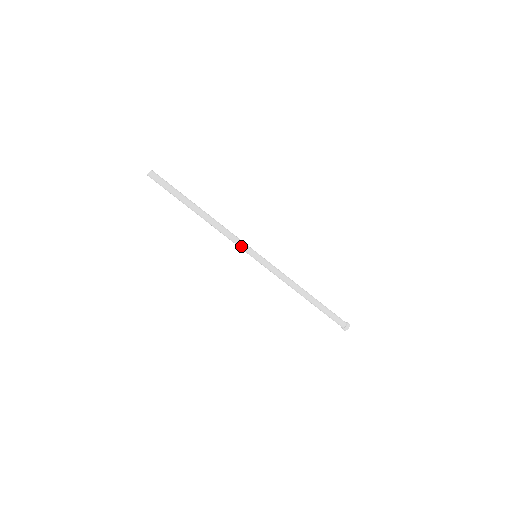
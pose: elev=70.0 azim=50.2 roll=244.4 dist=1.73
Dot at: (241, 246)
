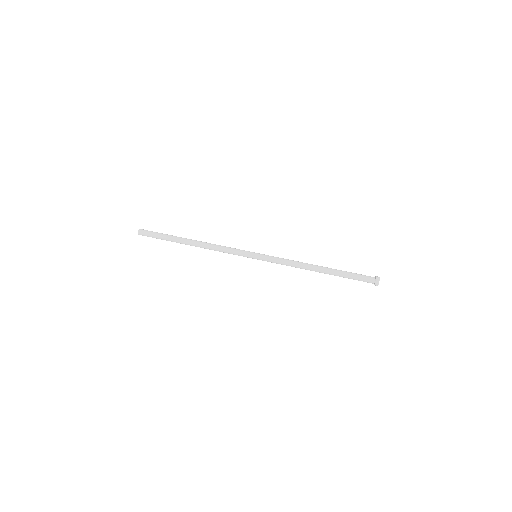
Dot at: (238, 253)
